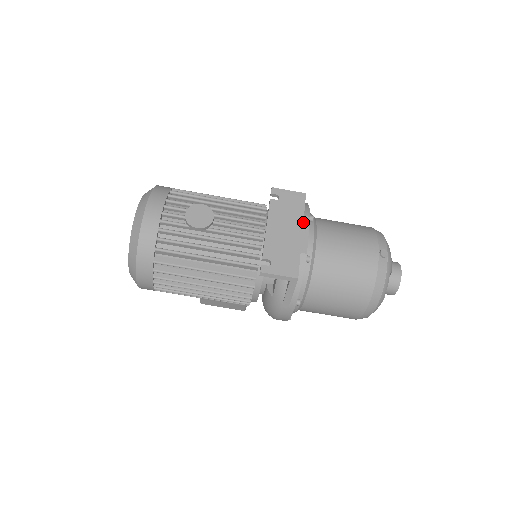
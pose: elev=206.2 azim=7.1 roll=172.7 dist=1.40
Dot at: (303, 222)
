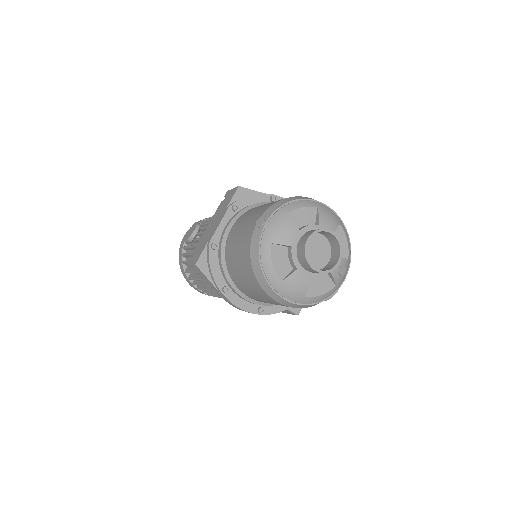
Dot at: (223, 213)
